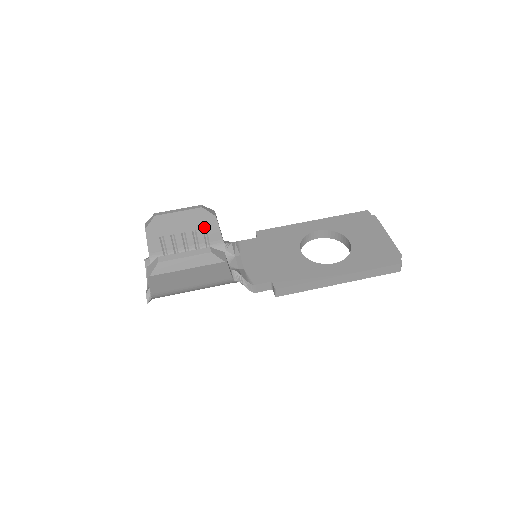
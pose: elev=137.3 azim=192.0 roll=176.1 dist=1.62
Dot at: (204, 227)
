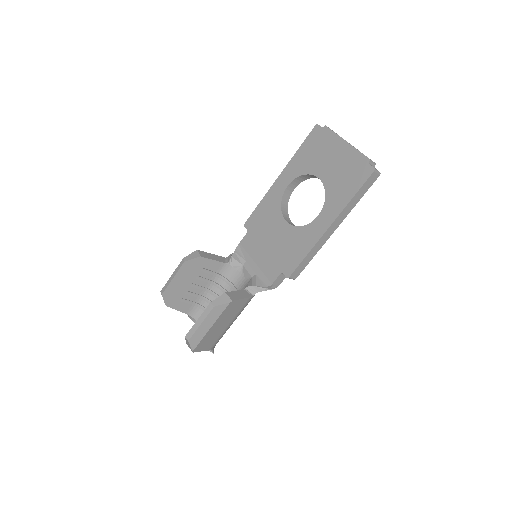
Dot at: (201, 269)
